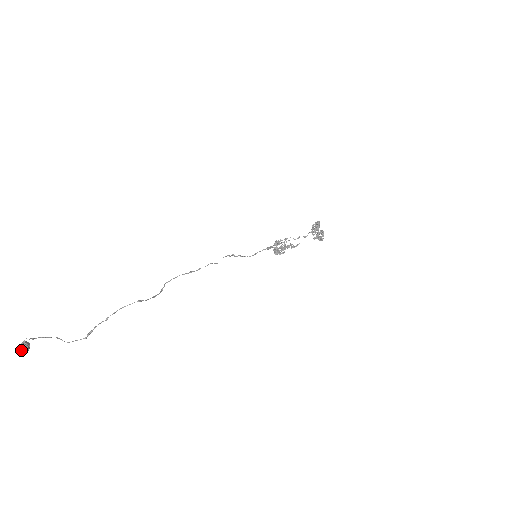
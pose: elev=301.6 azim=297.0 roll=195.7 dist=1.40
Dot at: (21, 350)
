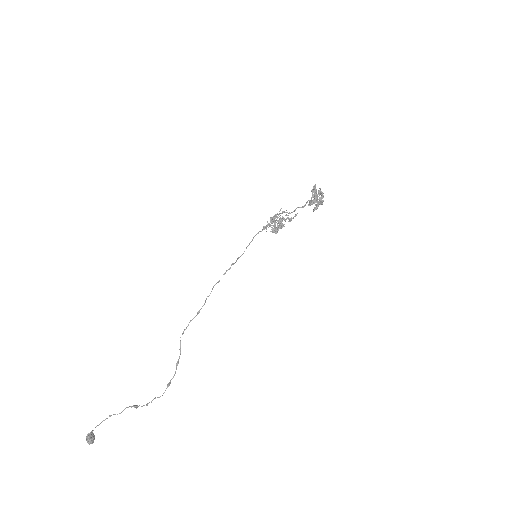
Dot at: occluded
